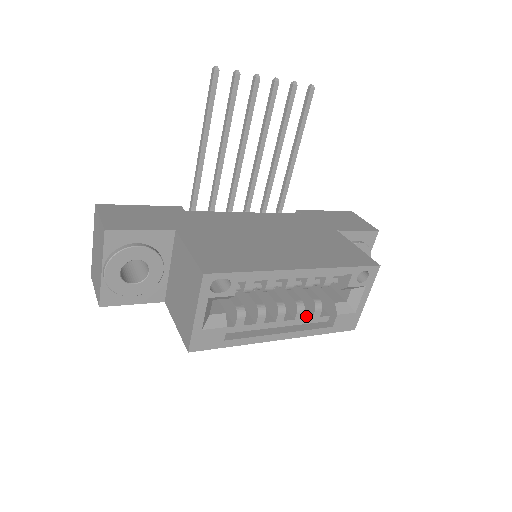
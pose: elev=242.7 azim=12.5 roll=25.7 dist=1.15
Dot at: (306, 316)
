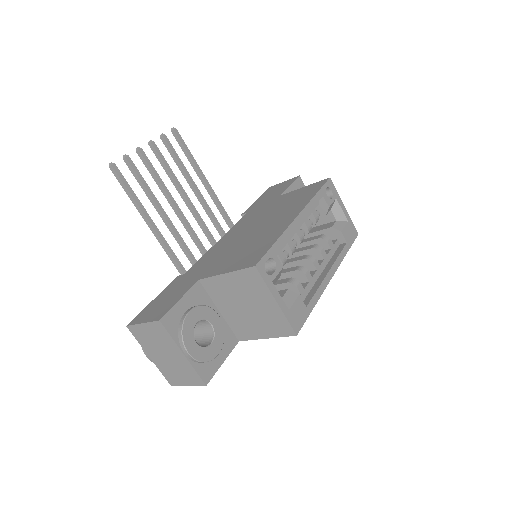
Dot at: (327, 252)
